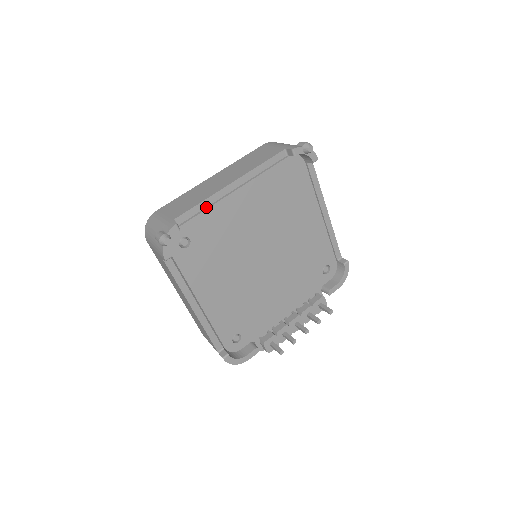
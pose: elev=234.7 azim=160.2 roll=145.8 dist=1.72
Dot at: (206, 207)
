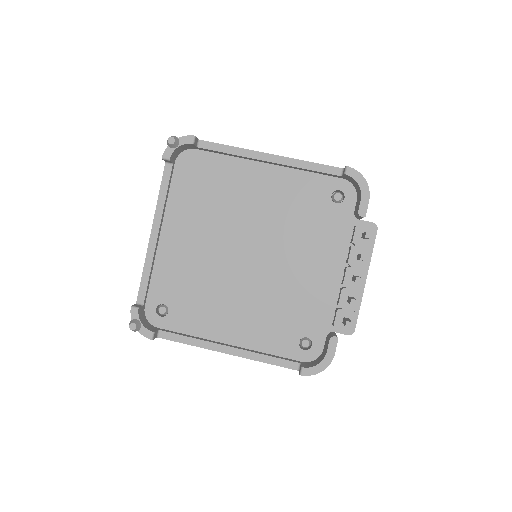
Dot at: (153, 269)
